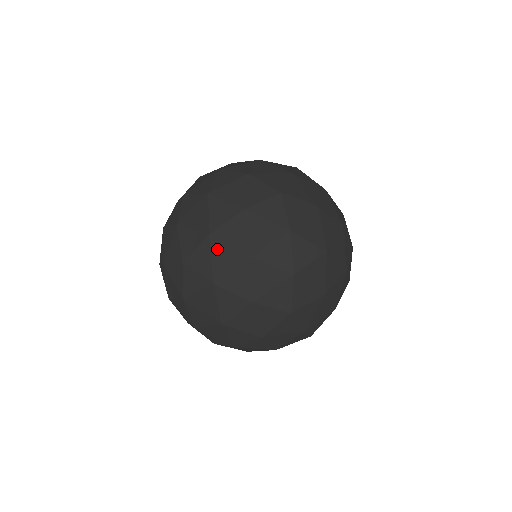
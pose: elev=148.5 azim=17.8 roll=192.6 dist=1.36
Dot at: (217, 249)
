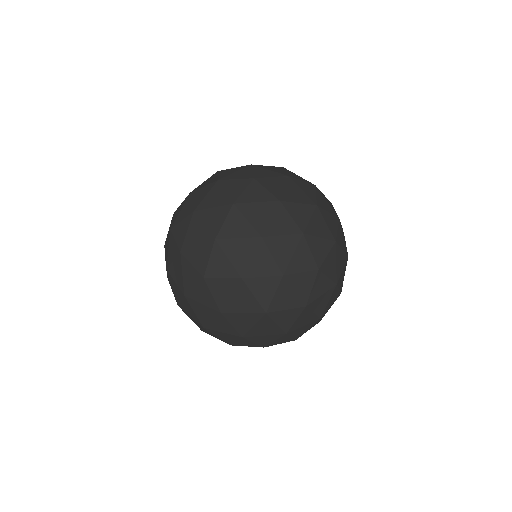
Dot at: (229, 247)
